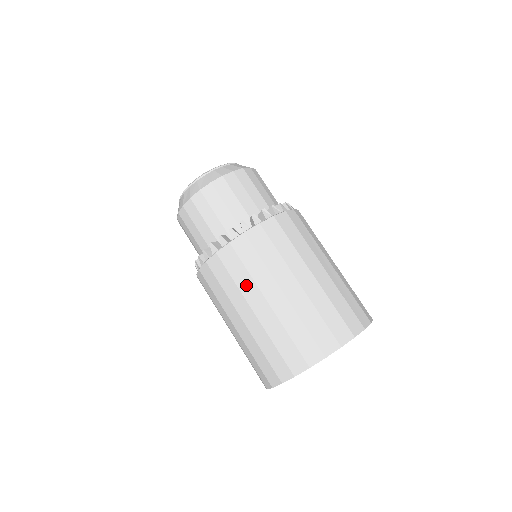
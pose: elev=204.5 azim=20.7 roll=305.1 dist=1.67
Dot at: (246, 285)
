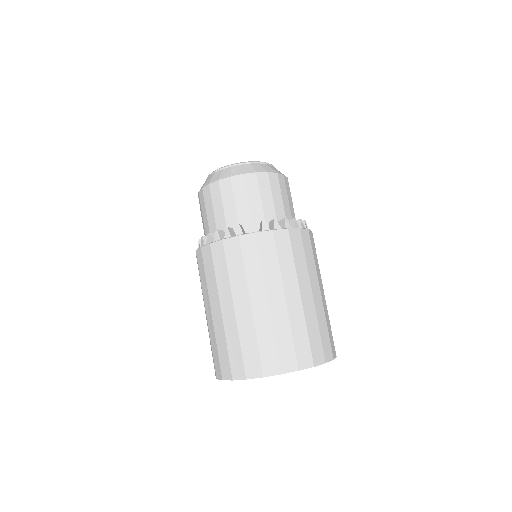
Dot at: (272, 274)
